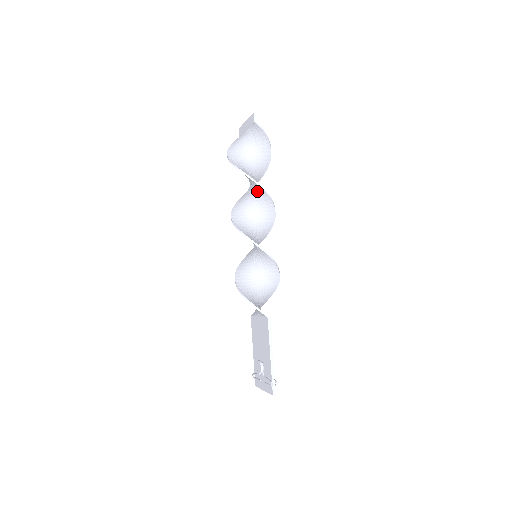
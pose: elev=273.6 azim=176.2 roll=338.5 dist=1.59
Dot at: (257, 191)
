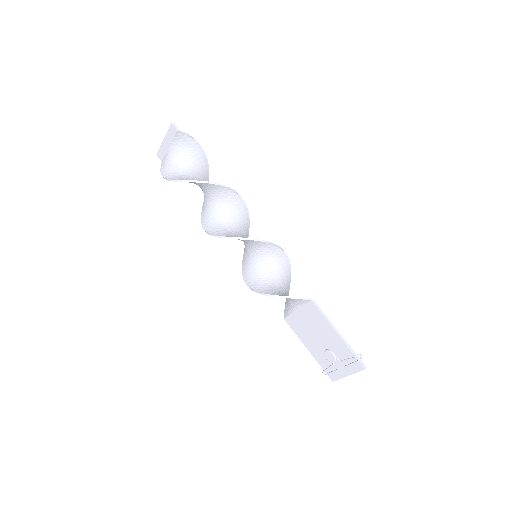
Dot at: (220, 194)
